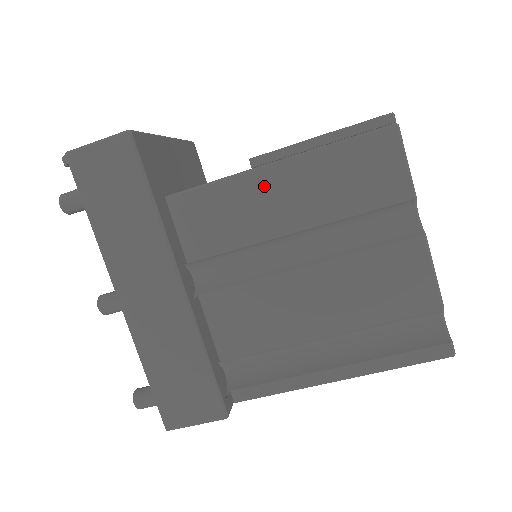
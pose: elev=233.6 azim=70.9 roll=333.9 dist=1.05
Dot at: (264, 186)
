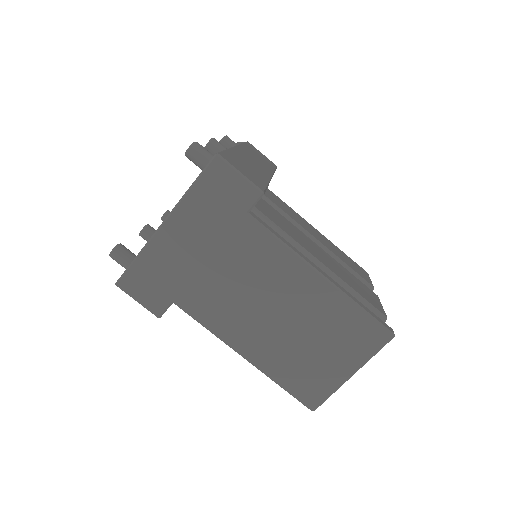
Dot at: (310, 226)
